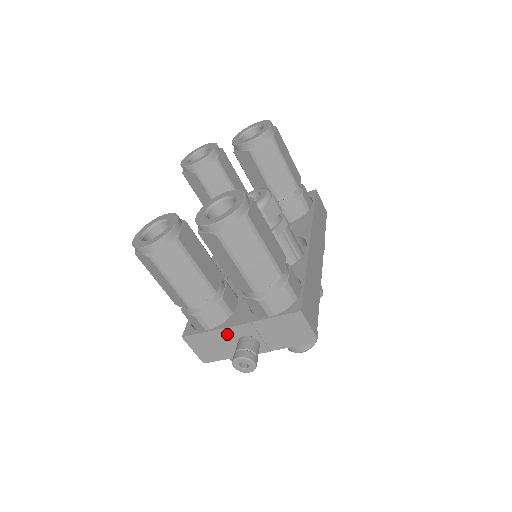
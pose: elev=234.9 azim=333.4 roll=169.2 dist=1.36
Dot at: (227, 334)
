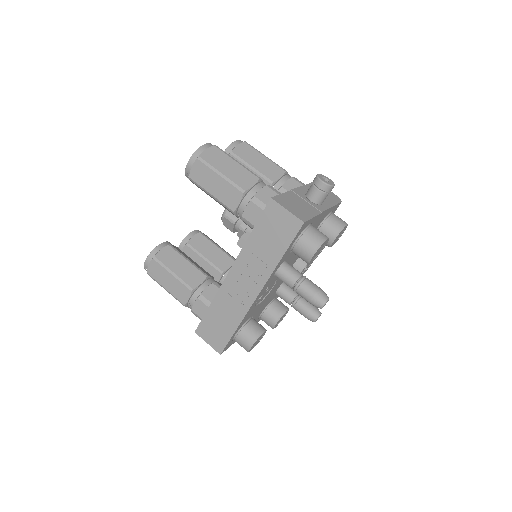
Dot at: (296, 195)
